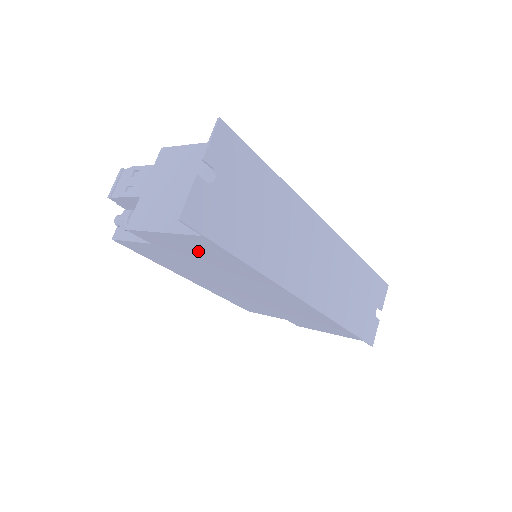
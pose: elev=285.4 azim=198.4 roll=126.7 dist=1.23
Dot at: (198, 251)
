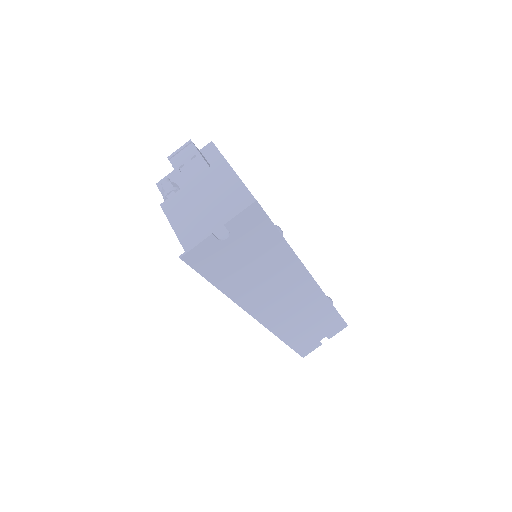
Dot at: occluded
